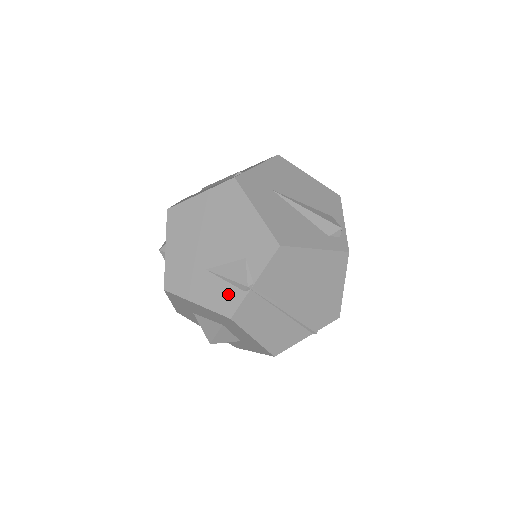
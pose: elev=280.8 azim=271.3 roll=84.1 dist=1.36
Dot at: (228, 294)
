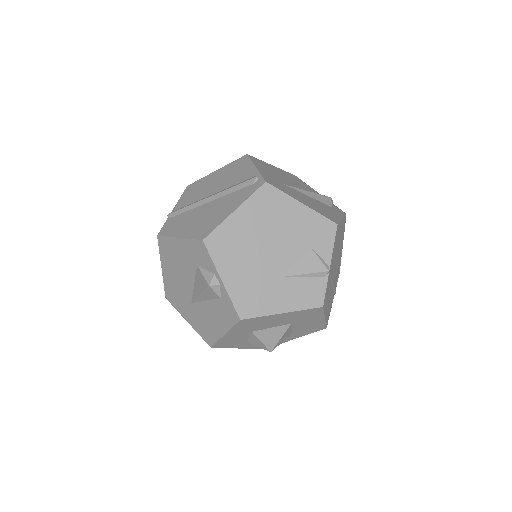
Dot at: (311, 287)
